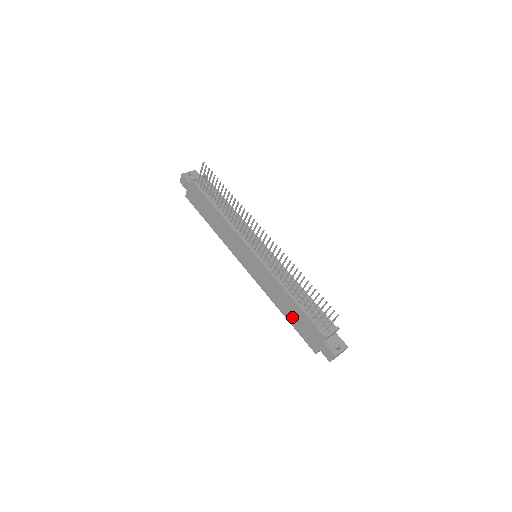
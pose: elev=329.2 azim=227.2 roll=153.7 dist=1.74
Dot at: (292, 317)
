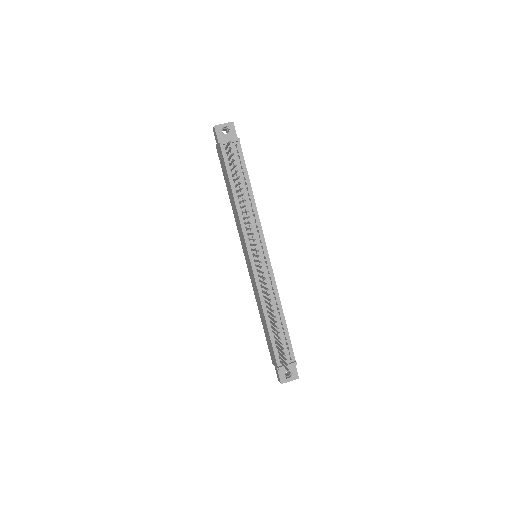
Dot at: (264, 328)
